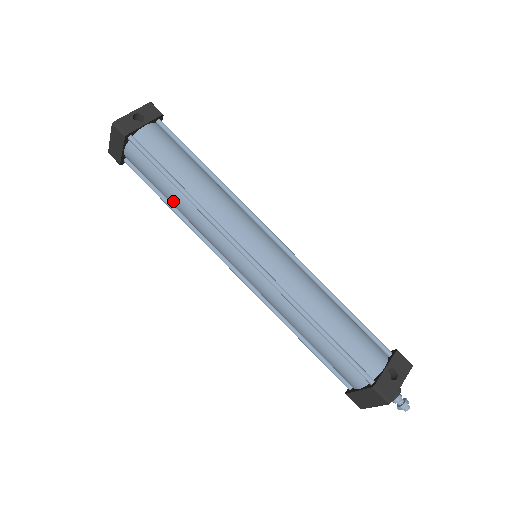
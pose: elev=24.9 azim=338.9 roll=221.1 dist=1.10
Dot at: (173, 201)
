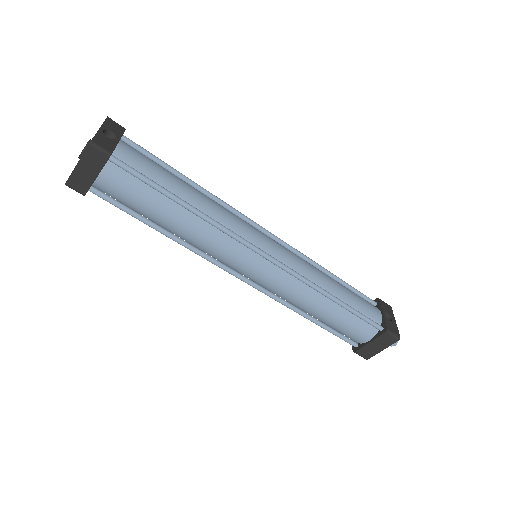
Dot at: (170, 220)
